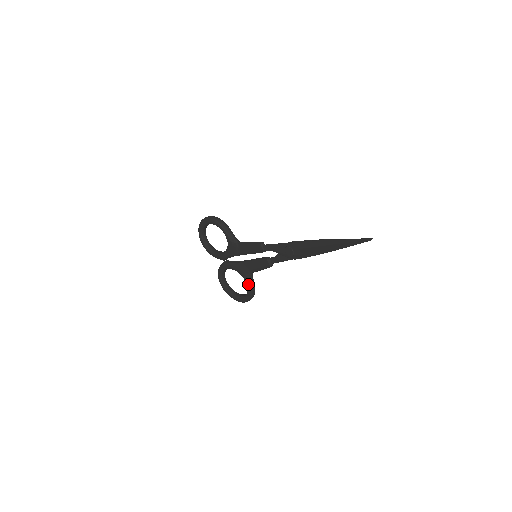
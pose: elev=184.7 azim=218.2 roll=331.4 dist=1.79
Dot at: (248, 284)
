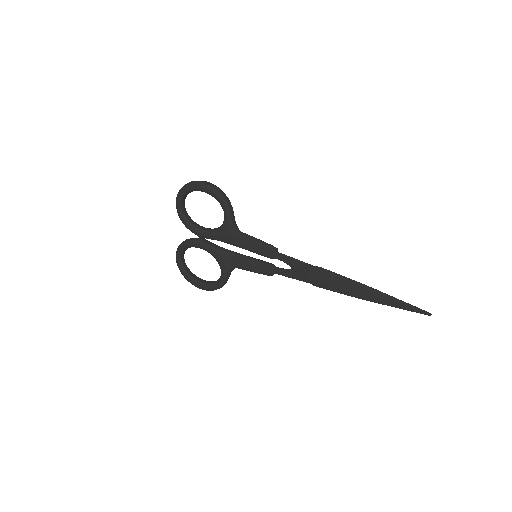
Dot at: (224, 277)
